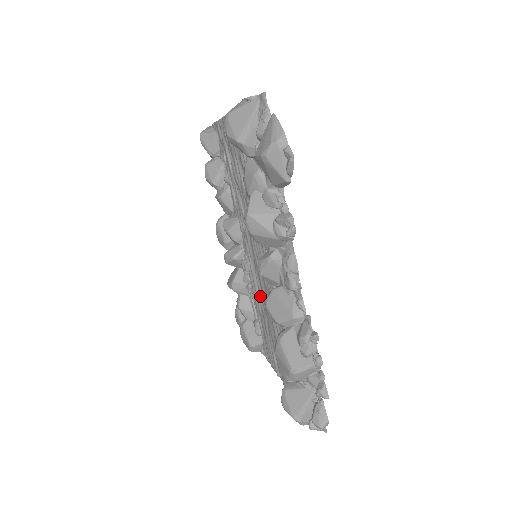
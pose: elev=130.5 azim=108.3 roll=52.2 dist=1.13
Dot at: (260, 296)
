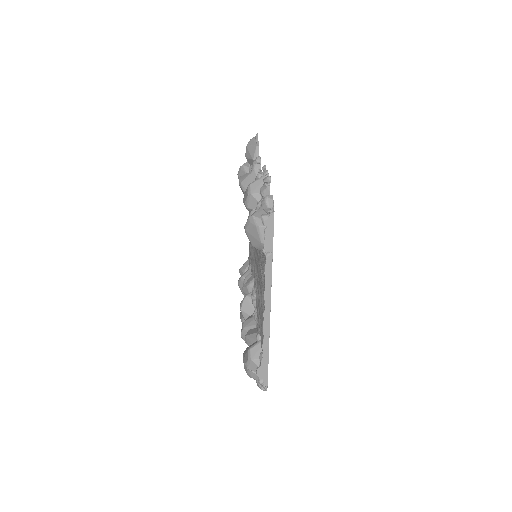
Dot at: (258, 284)
